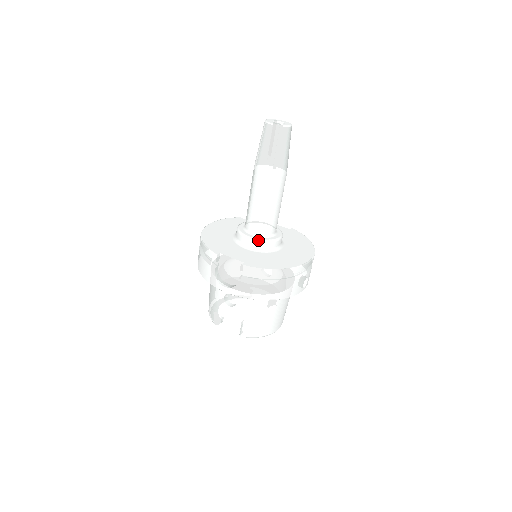
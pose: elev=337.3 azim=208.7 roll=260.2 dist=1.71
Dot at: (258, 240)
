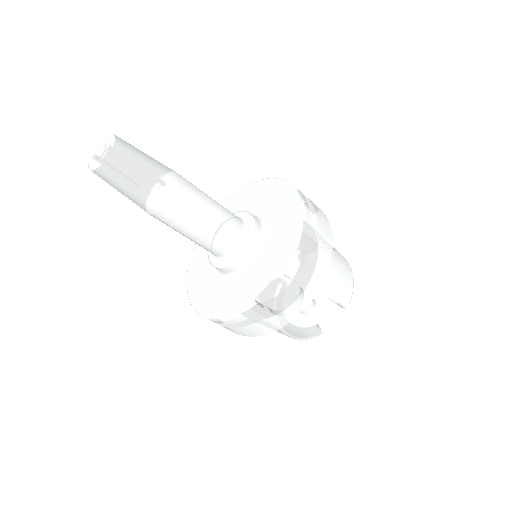
Dot at: (248, 244)
